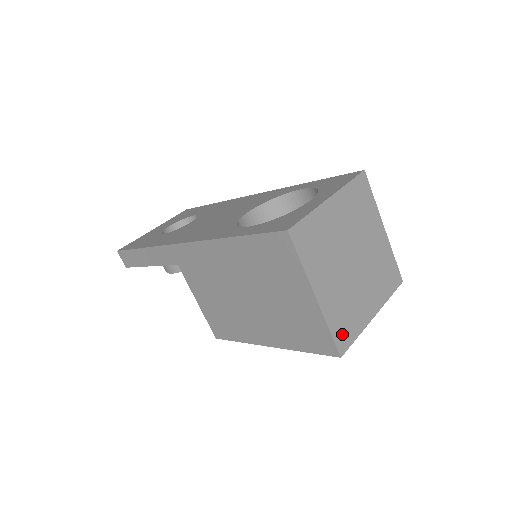
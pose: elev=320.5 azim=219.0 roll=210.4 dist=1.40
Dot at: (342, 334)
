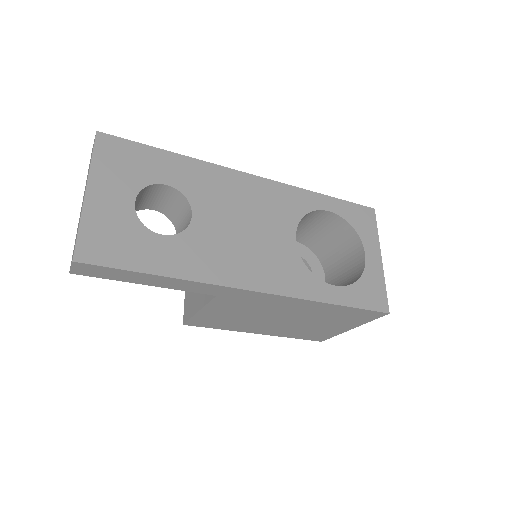
Dot at: occluded
